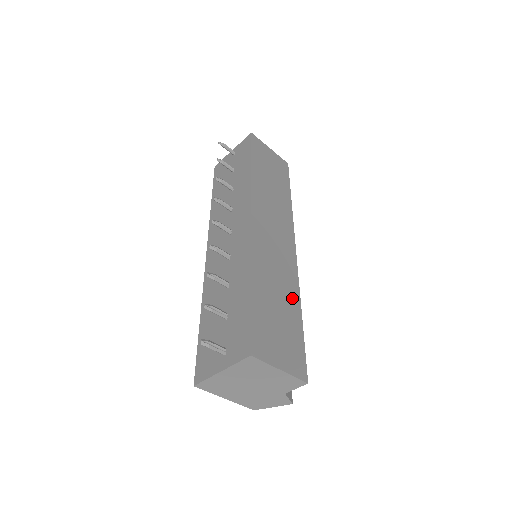
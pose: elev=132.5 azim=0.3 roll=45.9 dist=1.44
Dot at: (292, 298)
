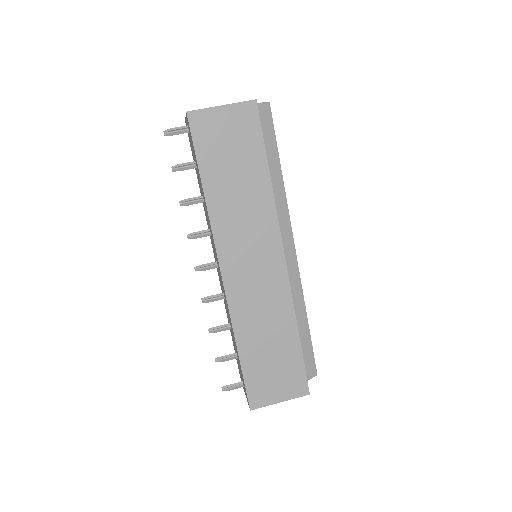
Dot at: (285, 326)
